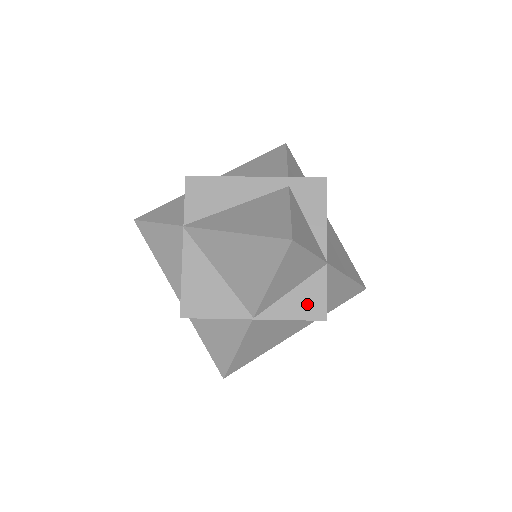
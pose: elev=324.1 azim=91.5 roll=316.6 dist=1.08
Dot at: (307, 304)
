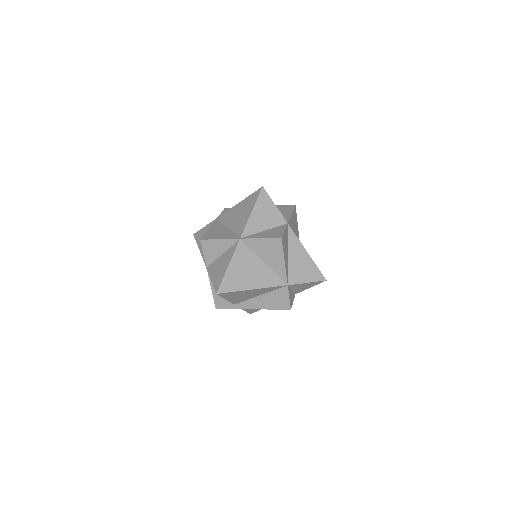
Dot at: (272, 234)
